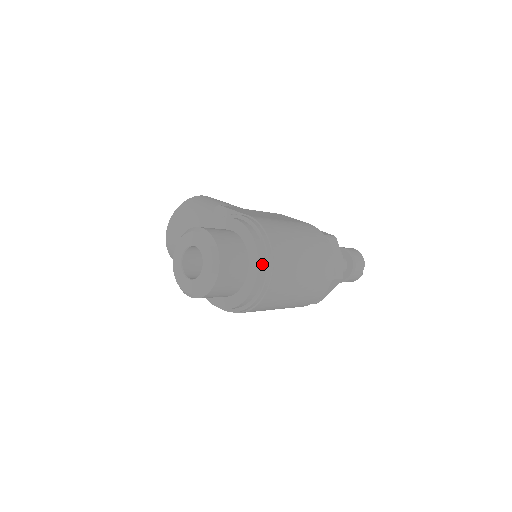
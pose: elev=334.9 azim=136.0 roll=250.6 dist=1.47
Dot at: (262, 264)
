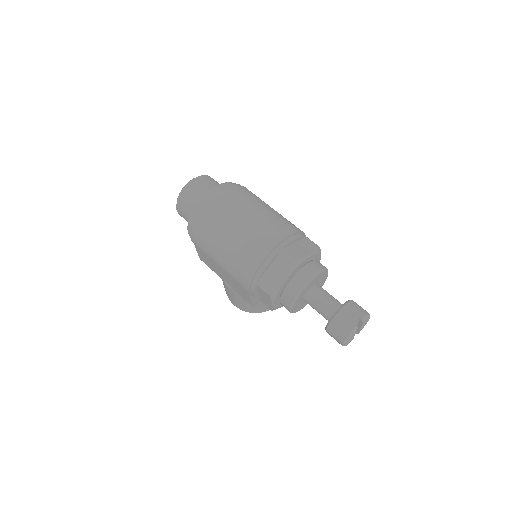
Dot at: (220, 188)
